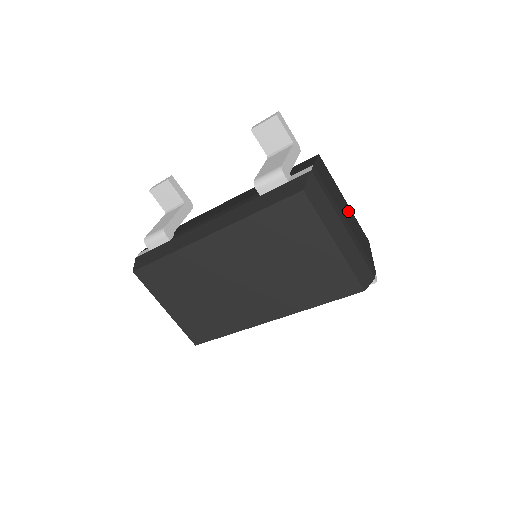
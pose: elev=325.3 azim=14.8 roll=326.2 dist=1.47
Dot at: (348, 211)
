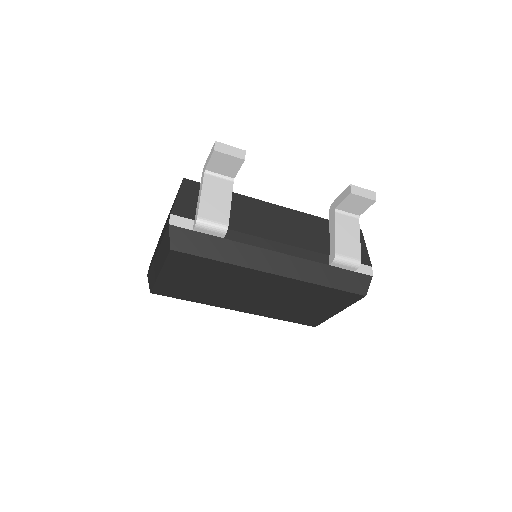
Dot at: occluded
